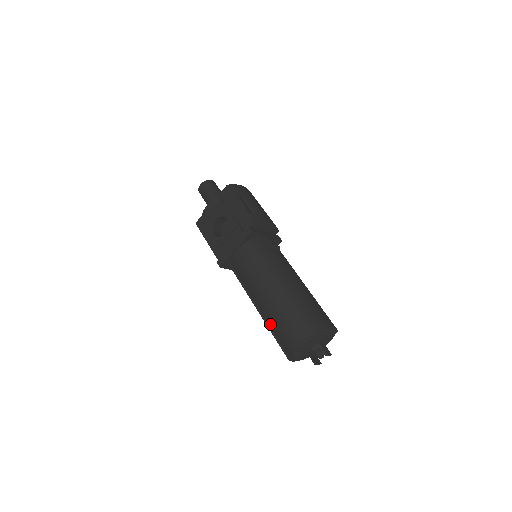
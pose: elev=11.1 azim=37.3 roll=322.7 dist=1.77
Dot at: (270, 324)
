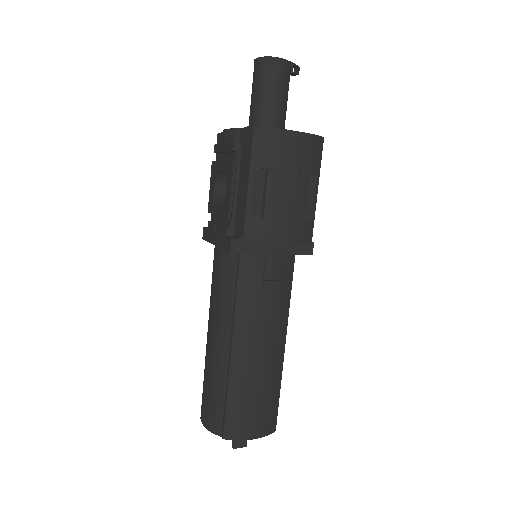
Dot at: occluded
